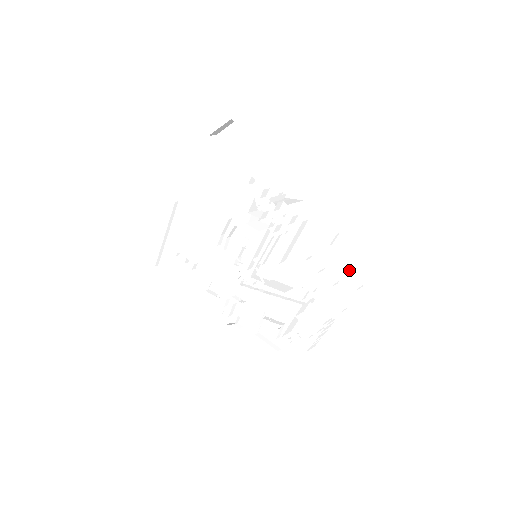
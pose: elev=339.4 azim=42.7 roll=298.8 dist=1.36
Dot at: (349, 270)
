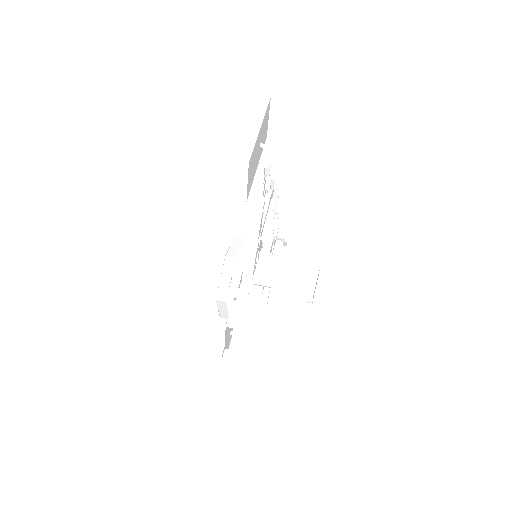
Dot at: occluded
